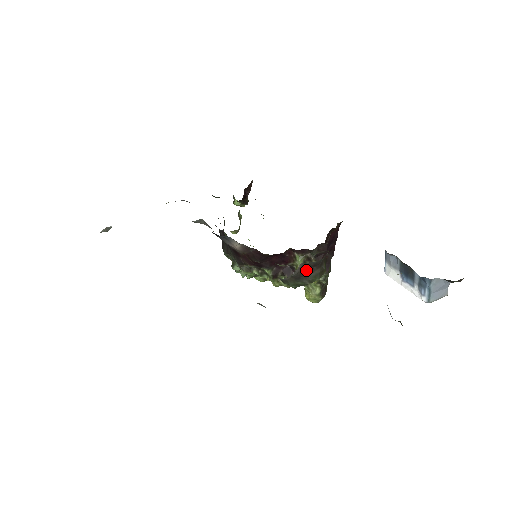
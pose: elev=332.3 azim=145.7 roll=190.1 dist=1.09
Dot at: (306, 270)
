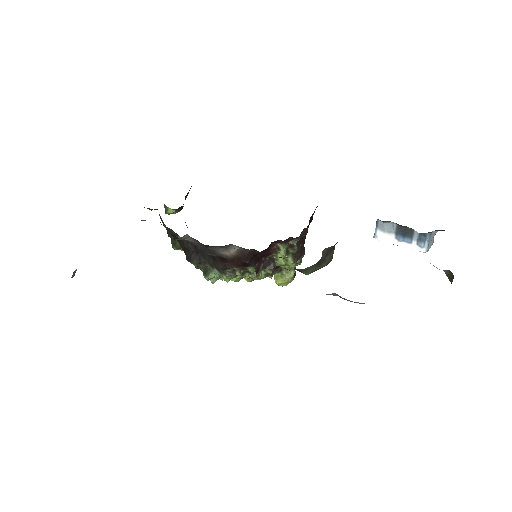
Dot at: (326, 254)
